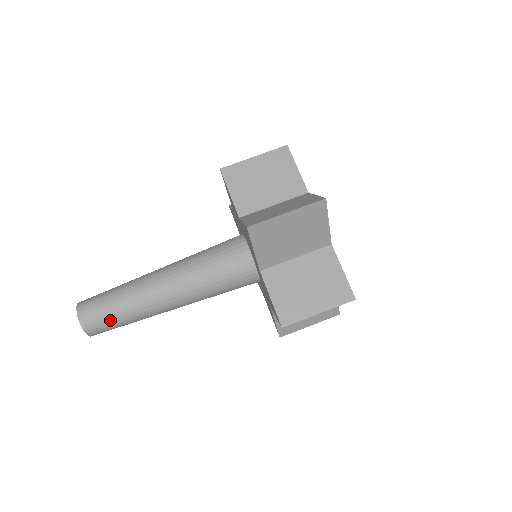
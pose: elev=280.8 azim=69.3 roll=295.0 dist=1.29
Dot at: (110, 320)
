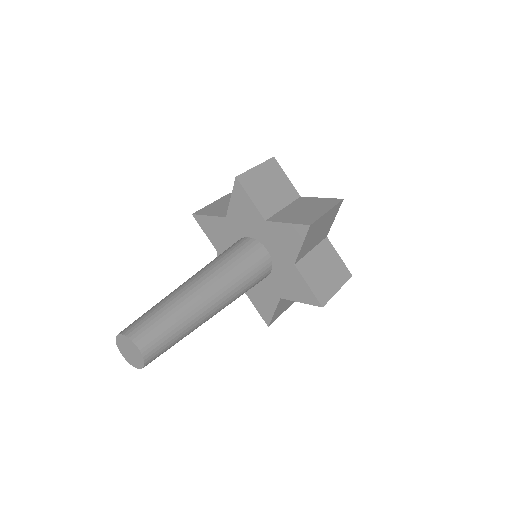
Dot at: (169, 342)
